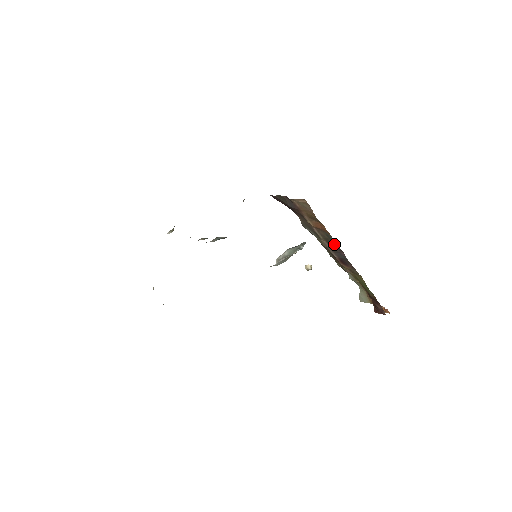
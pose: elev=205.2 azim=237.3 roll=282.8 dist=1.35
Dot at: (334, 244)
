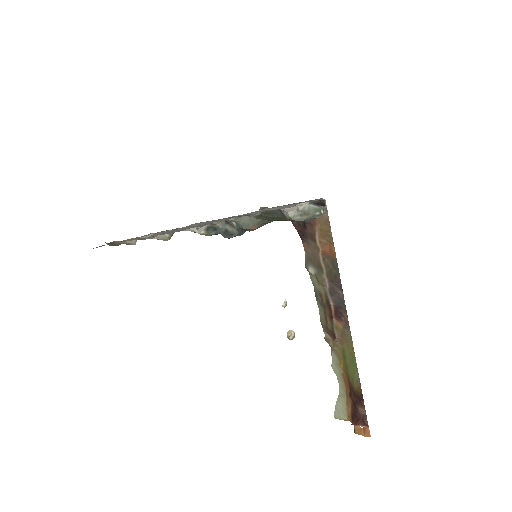
Dot at: (337, 277)
